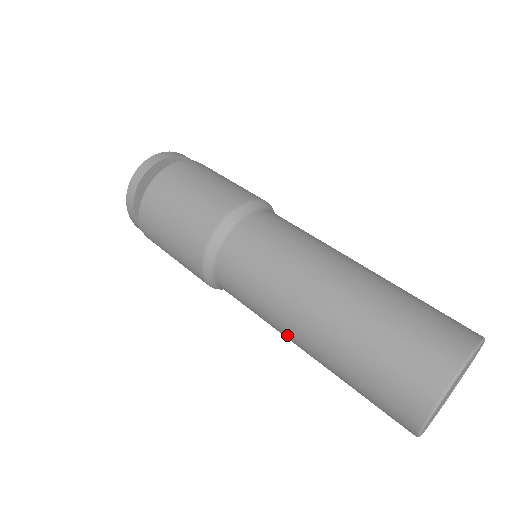
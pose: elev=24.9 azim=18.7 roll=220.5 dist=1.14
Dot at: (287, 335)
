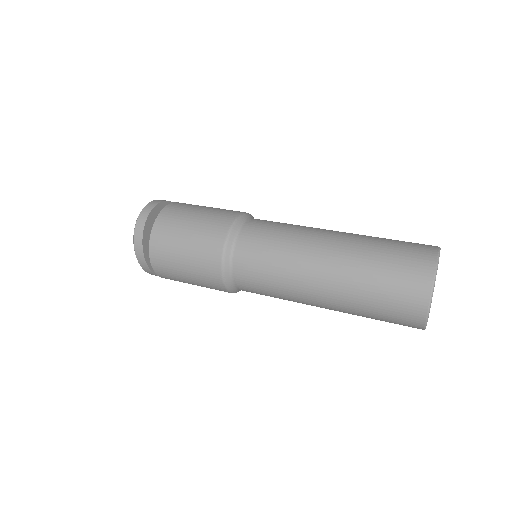
Dot at: (307, 296)
